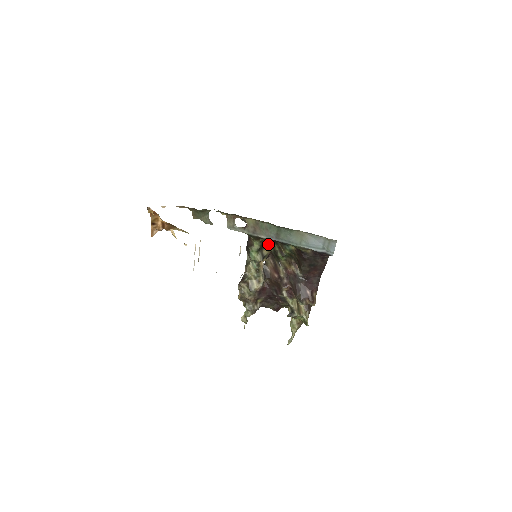
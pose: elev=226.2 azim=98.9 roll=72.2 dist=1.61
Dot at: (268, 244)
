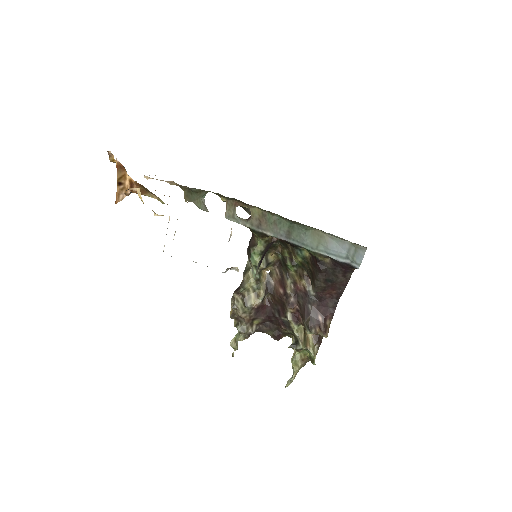
Dot at: (276, 247)
